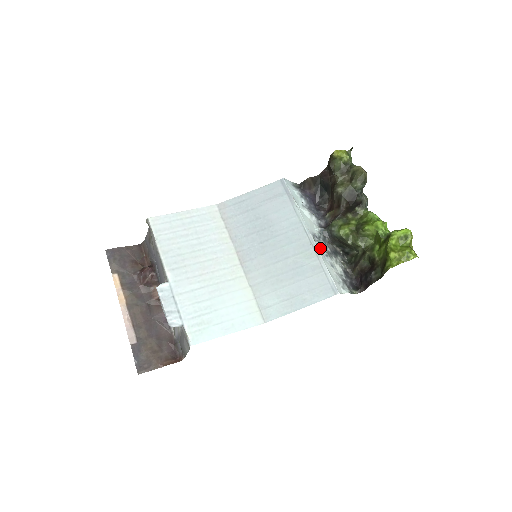
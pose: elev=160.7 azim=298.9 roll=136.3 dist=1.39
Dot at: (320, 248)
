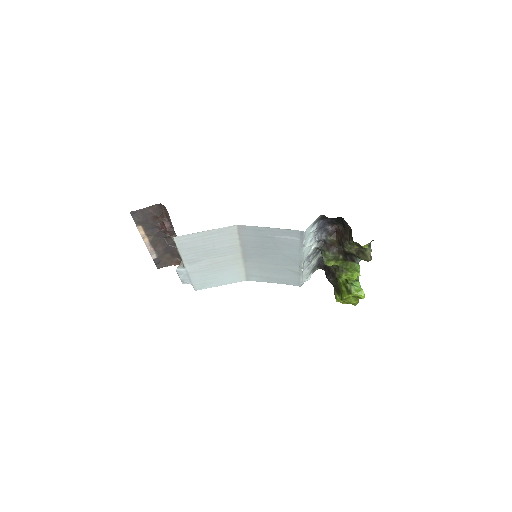
Dot at: (306, 263)
